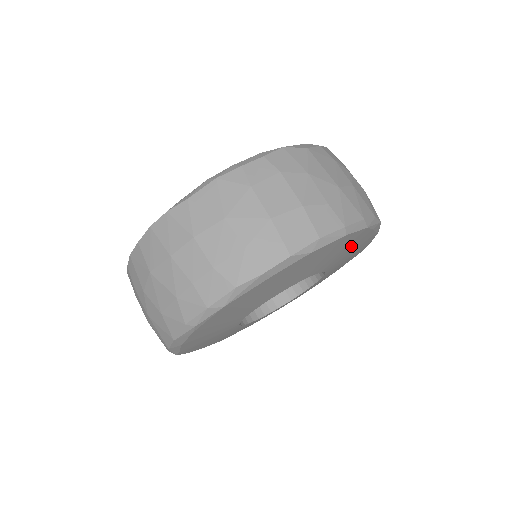
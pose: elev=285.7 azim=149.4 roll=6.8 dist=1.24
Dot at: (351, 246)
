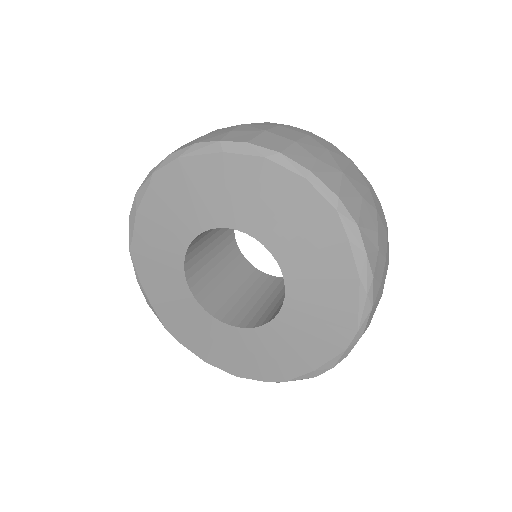
Dot at: (318, 245)
